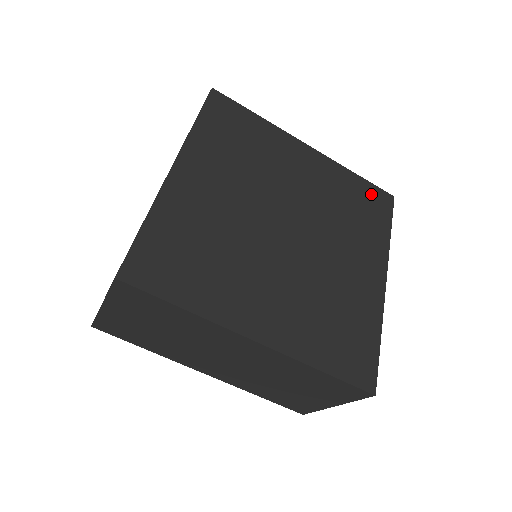
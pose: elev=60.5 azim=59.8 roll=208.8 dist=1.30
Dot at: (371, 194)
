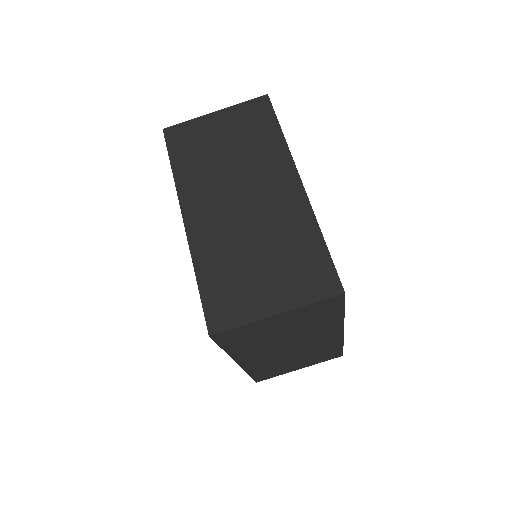
Dot at: occluded
